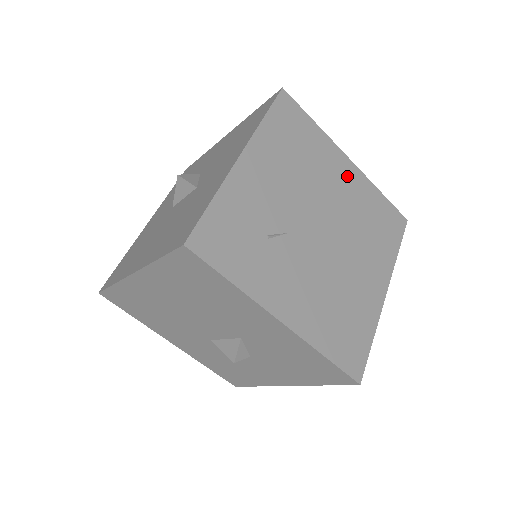
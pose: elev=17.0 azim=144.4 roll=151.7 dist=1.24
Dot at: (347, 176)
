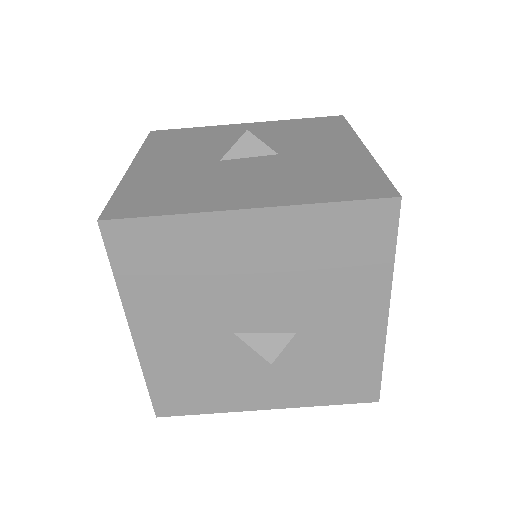
Dot at: occluded
